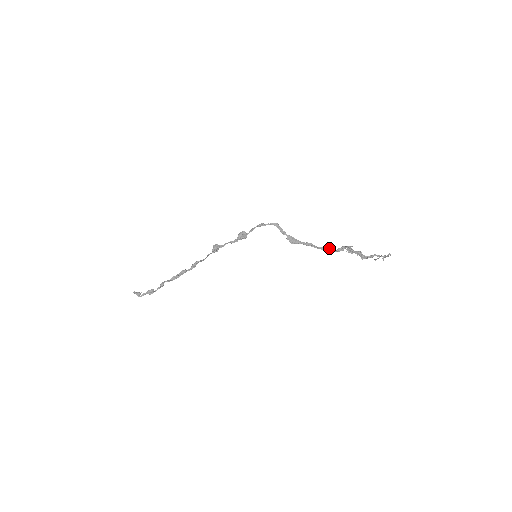
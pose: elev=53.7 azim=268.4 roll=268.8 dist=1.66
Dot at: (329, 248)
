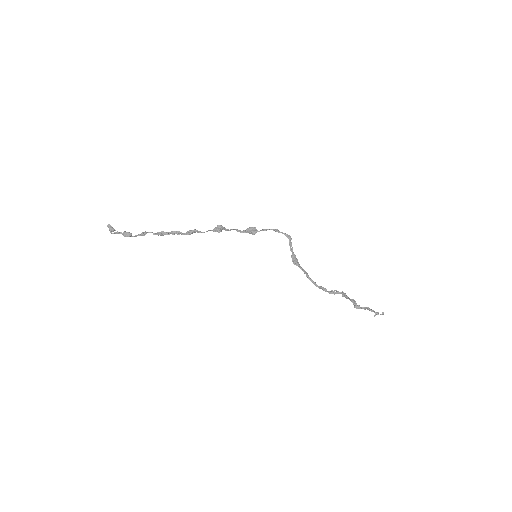
Dot at: occluded
